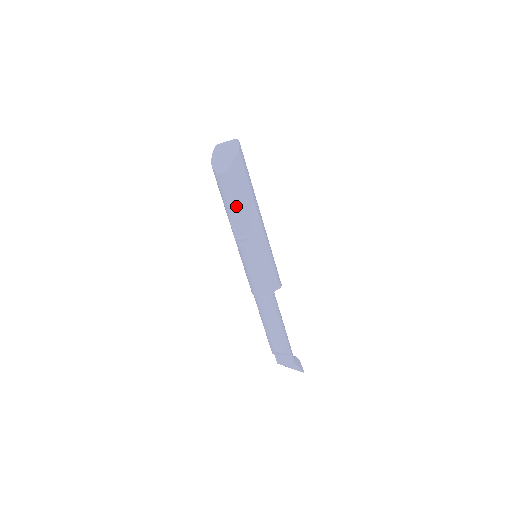
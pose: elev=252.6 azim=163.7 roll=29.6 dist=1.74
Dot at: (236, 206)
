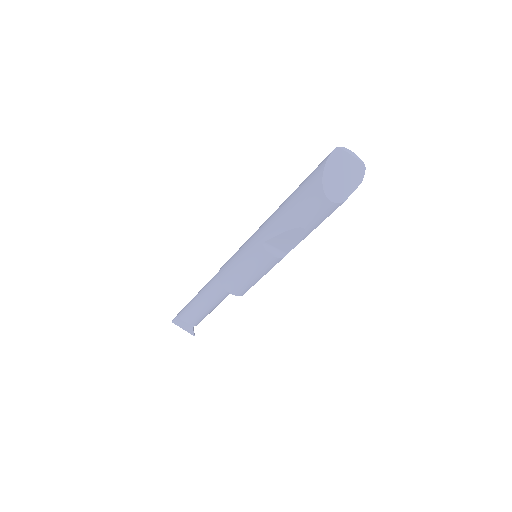
Dot at: (306, 232)
